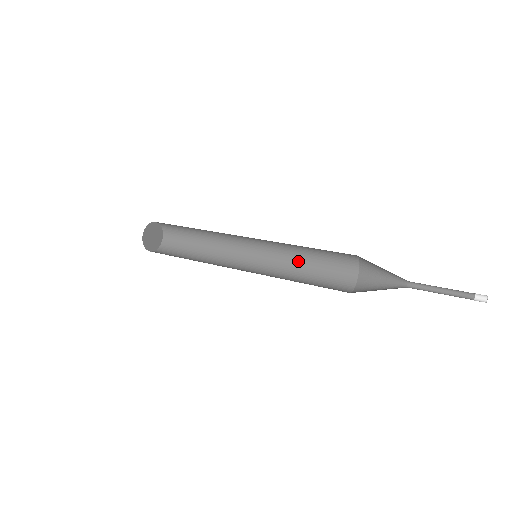
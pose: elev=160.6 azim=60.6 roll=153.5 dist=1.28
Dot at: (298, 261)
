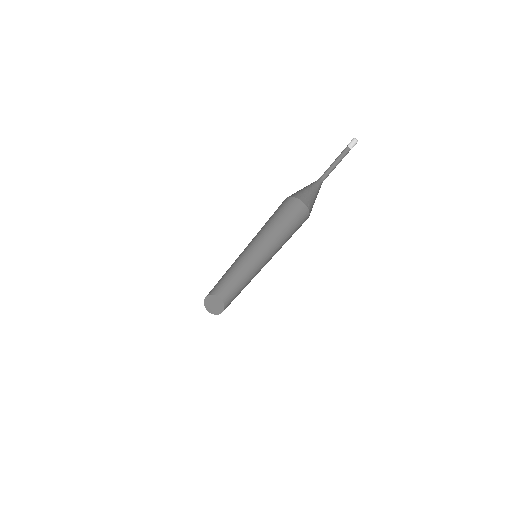
Dot at: occluded
